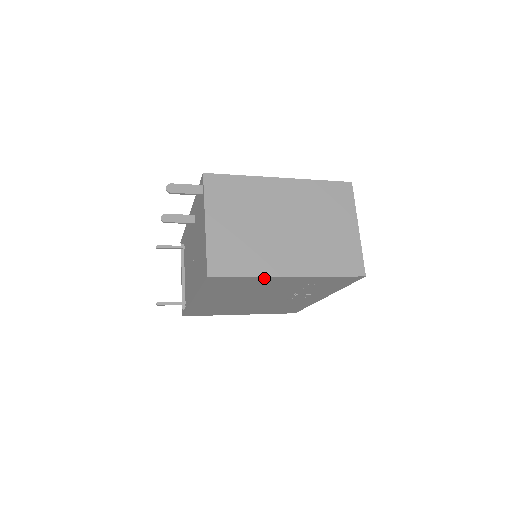
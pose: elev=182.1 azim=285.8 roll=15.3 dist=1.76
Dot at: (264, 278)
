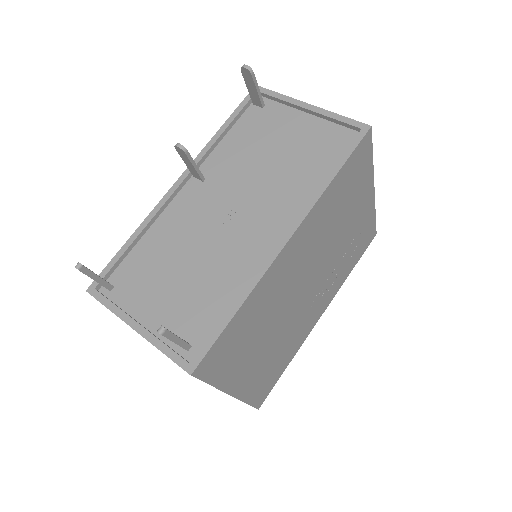
Dot at: (369, 179)
